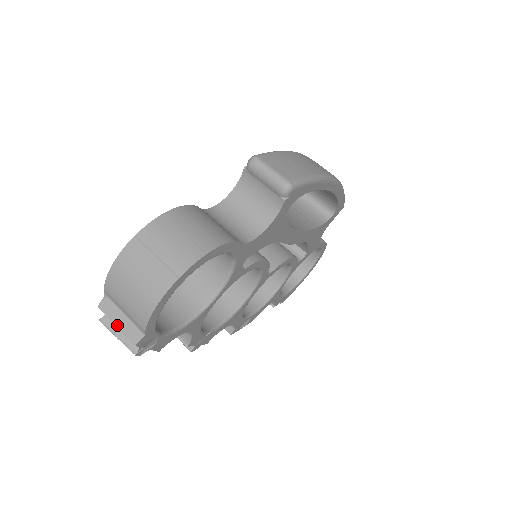
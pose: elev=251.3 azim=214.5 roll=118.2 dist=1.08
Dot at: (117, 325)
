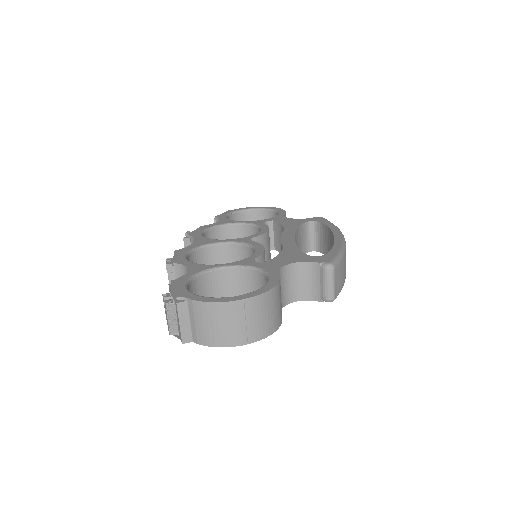
Dot at: (181, 324)
